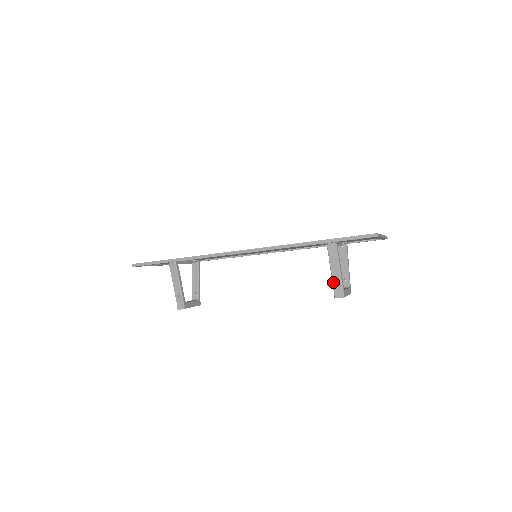
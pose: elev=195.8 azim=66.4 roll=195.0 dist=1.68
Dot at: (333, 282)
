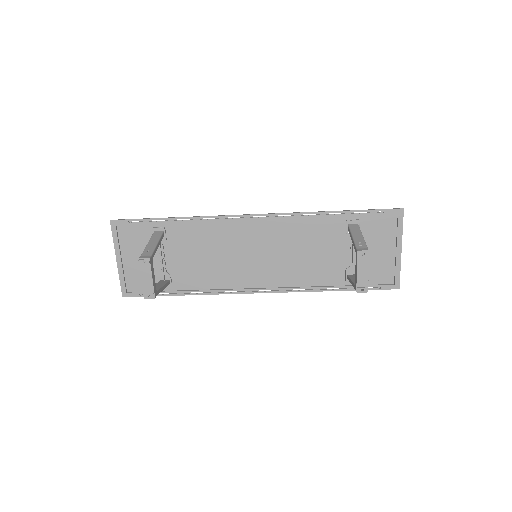
Dot at: (355, 243)
